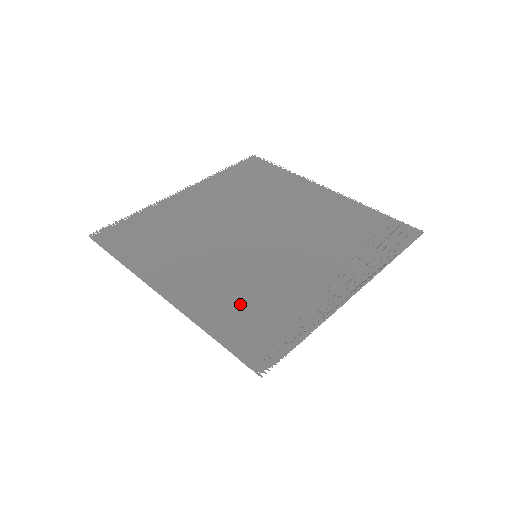
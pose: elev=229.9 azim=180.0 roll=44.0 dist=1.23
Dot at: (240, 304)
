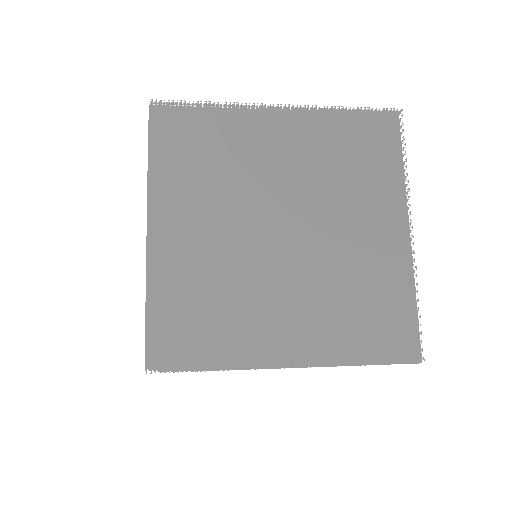
Dot at: (193, 296)
